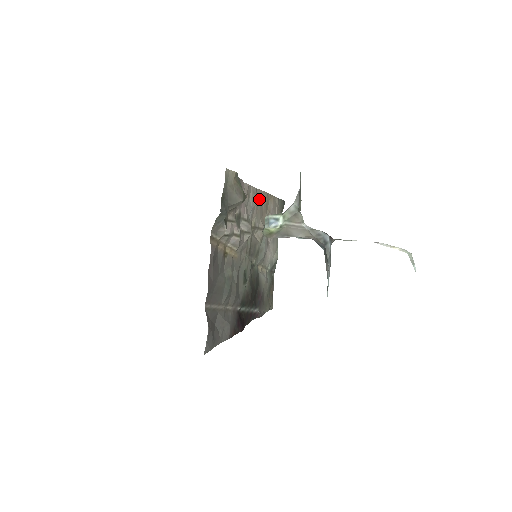
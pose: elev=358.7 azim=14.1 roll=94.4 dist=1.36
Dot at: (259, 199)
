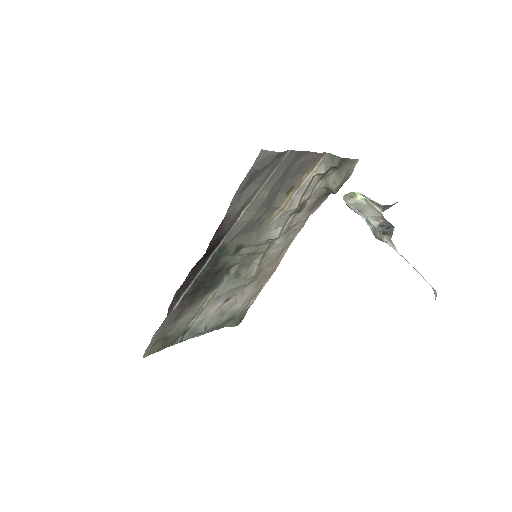
Dot at: (279, 256)
